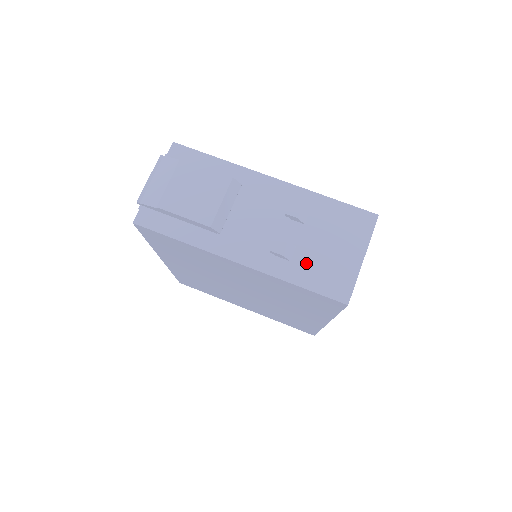
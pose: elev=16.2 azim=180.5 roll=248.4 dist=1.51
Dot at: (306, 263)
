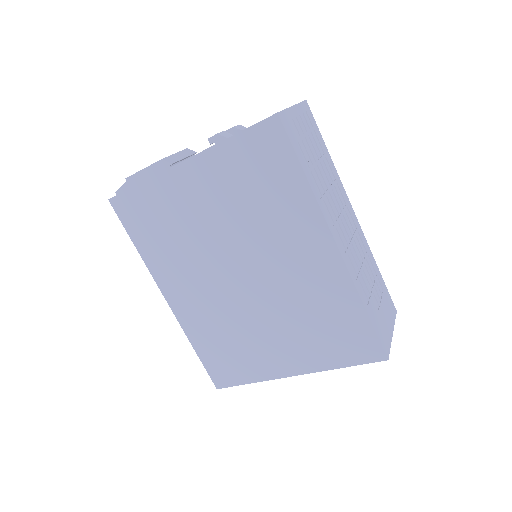
Dot at: occluded
